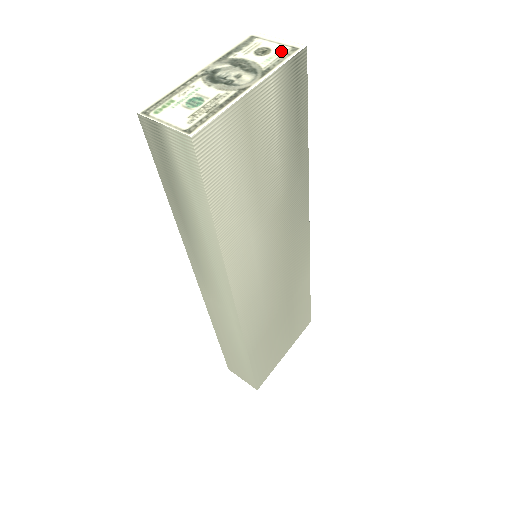
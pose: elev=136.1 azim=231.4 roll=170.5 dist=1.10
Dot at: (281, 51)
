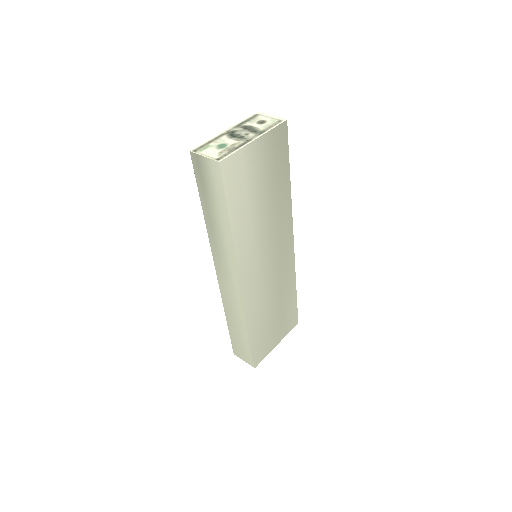
Dot at: (272, 122)
